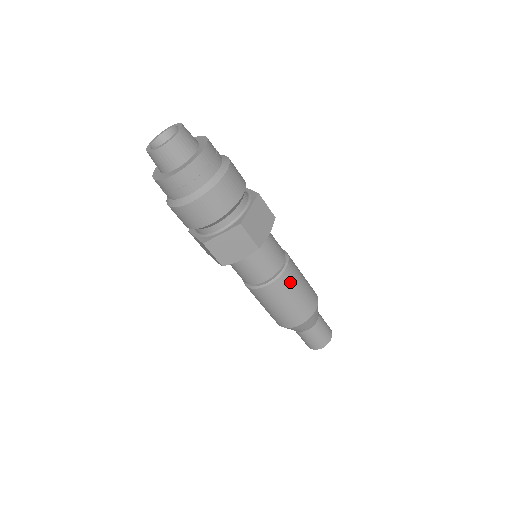
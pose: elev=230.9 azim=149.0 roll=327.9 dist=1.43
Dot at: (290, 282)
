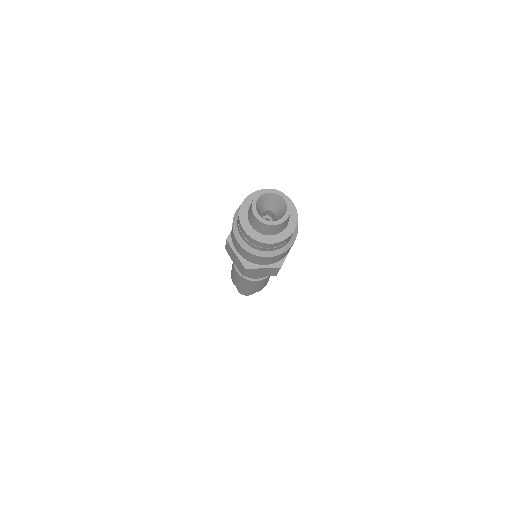
Dot at: occluded
